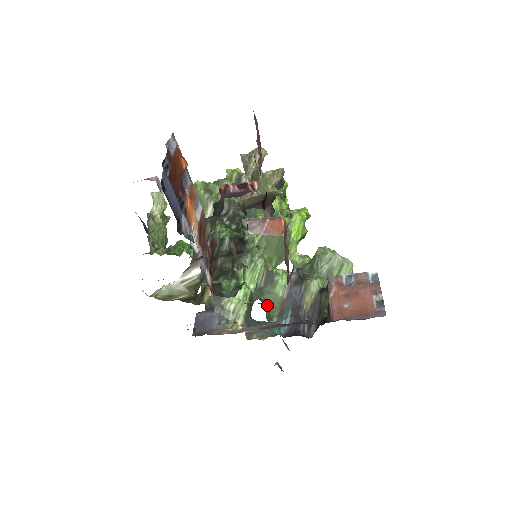
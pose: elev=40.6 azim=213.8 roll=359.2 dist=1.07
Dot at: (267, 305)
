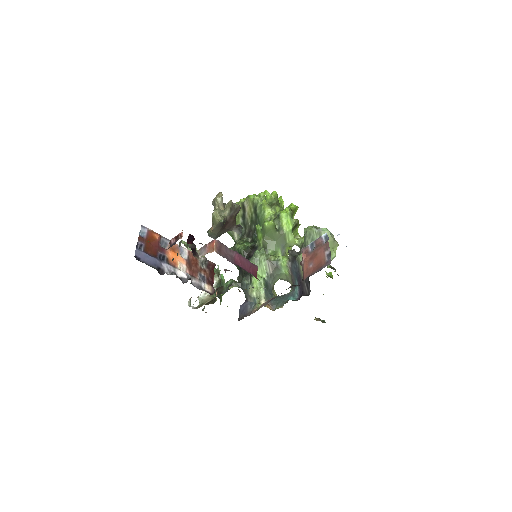
Dot at: occluded
